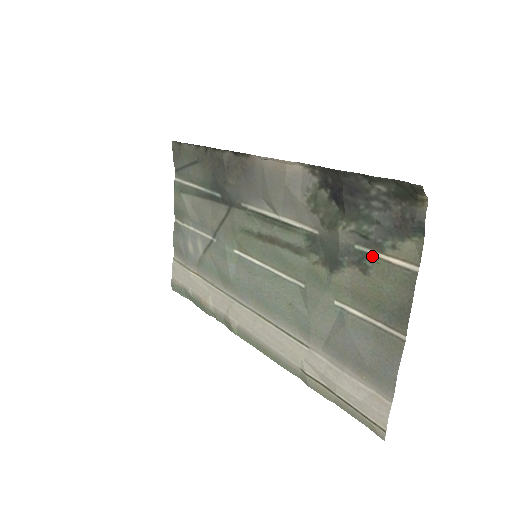
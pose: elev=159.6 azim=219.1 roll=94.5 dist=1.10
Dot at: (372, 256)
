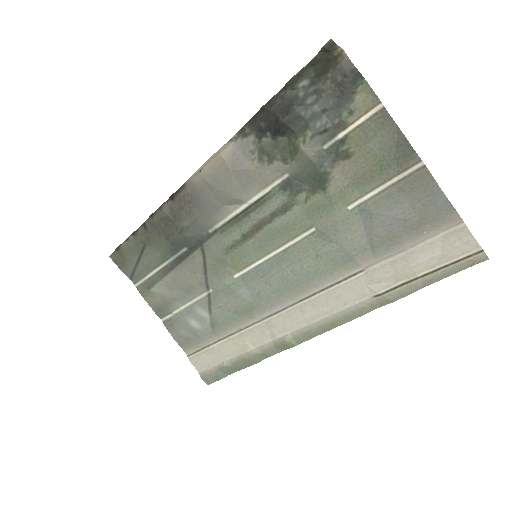
Dot at: (342, 139)
